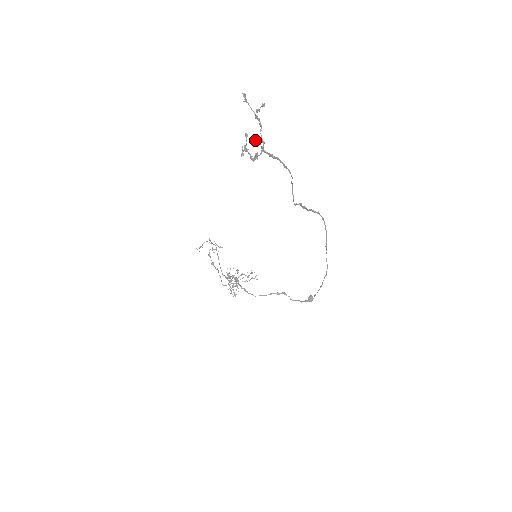
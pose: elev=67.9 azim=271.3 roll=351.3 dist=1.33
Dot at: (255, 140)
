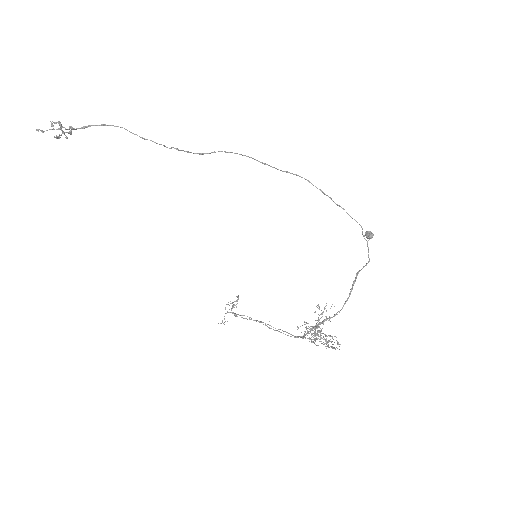
Dot at: (60, 128)
